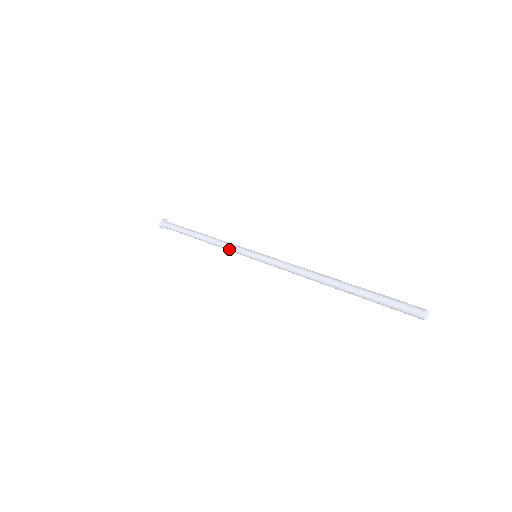
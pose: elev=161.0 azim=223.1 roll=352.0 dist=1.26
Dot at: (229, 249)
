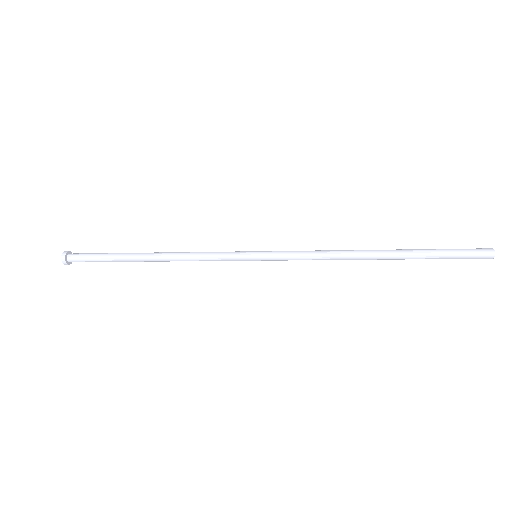
Dot at: (211, 254)
